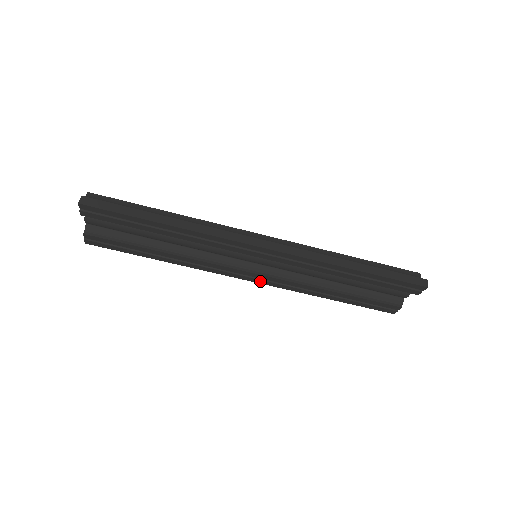
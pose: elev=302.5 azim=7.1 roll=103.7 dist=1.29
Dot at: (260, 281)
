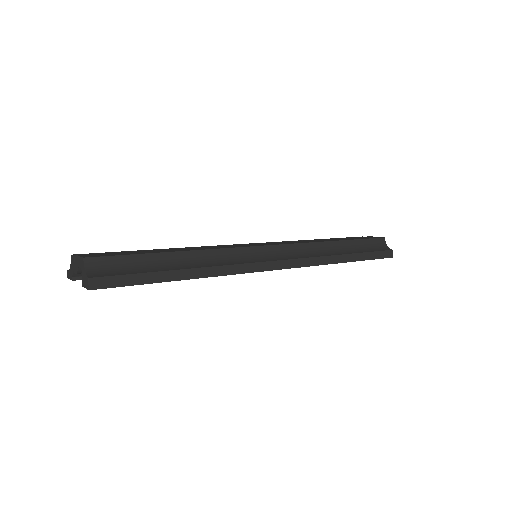
Dot at: occluded
